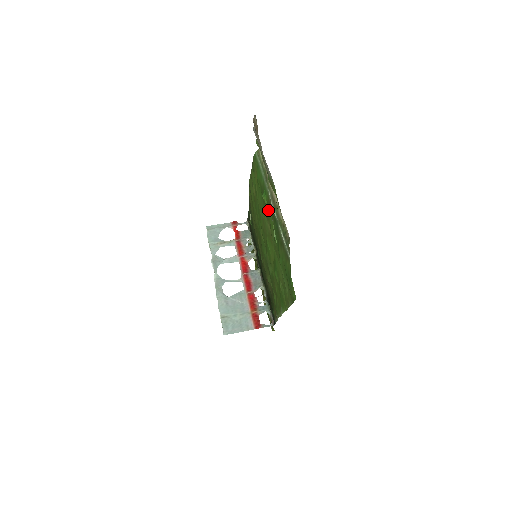
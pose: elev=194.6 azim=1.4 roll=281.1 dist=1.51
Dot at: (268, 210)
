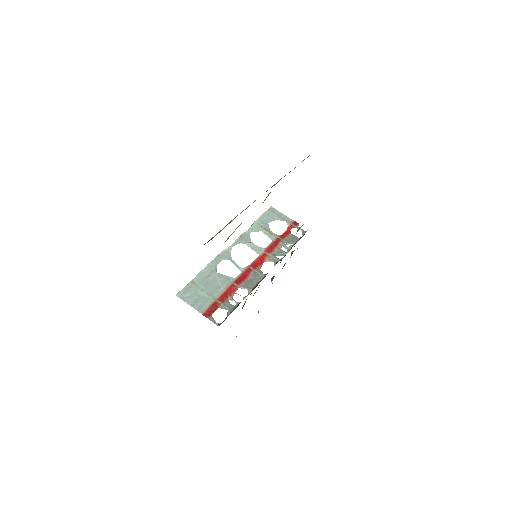
Dot at: occluded
